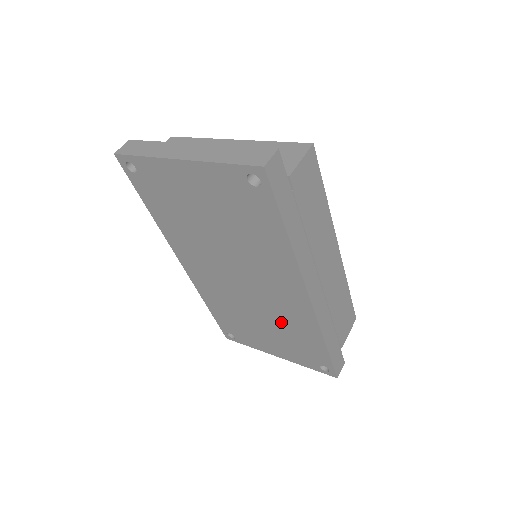
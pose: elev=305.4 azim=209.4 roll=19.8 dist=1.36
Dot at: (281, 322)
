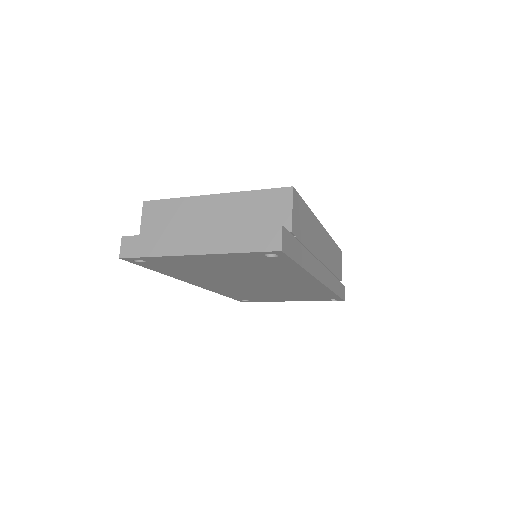
Dot at: (294, 292)
